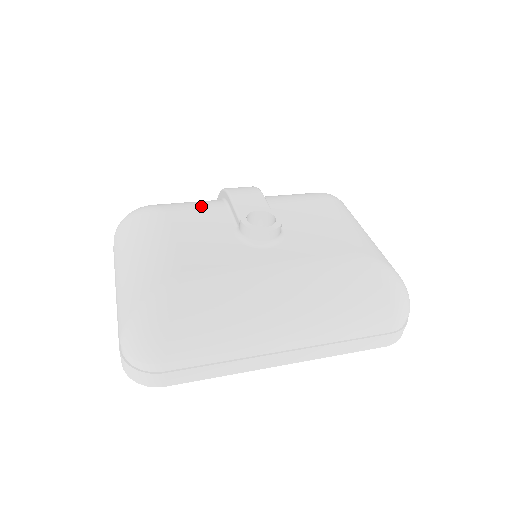
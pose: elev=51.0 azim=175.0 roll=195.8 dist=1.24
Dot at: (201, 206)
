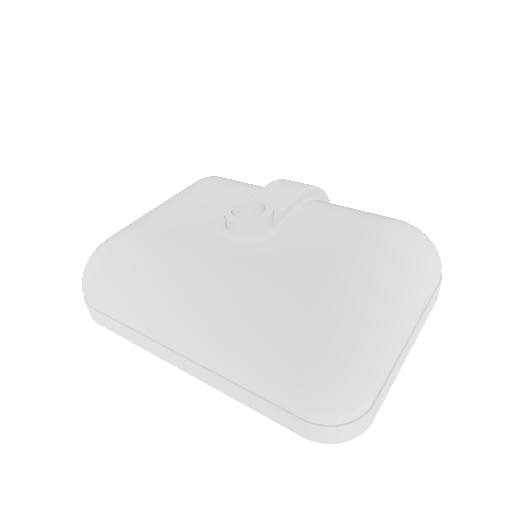
Dot at: (243, 187)
